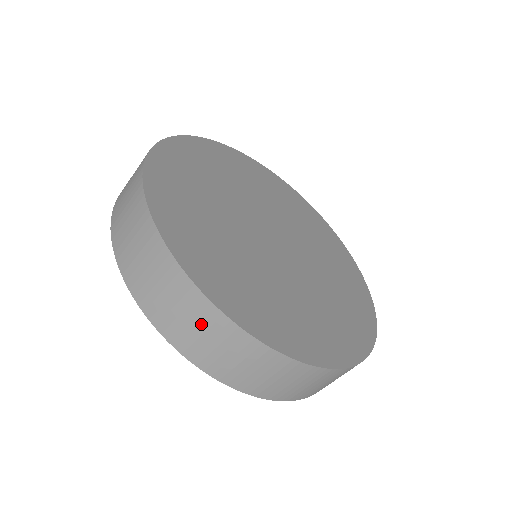
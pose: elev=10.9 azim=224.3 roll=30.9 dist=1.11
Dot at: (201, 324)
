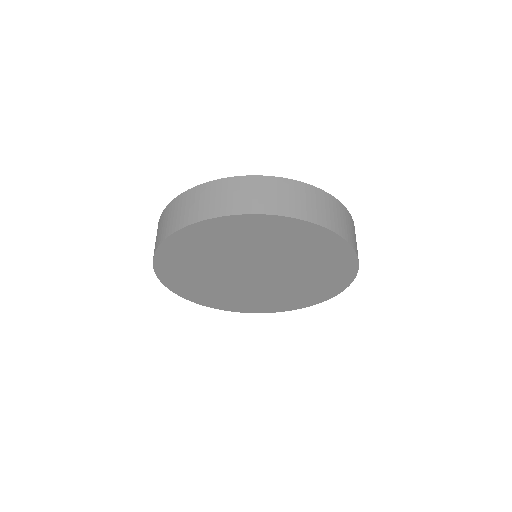
Dot at: (196, 199)
